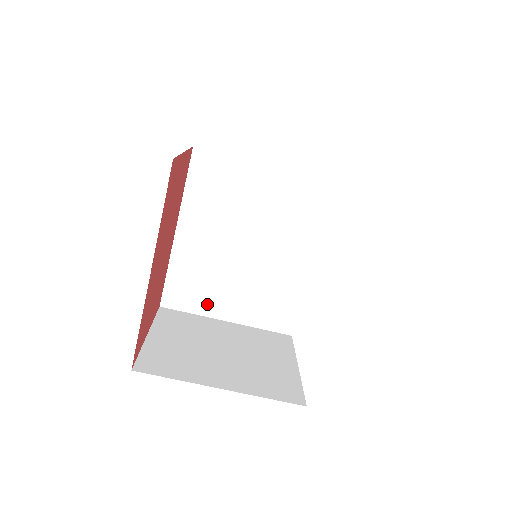
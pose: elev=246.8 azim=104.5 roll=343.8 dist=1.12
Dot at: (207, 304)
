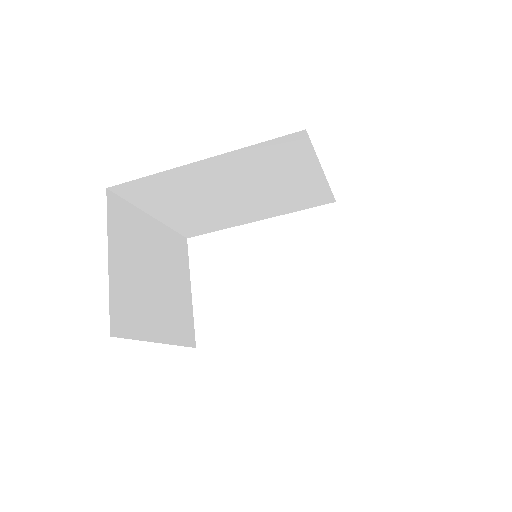
Dot at: (153, 204)
